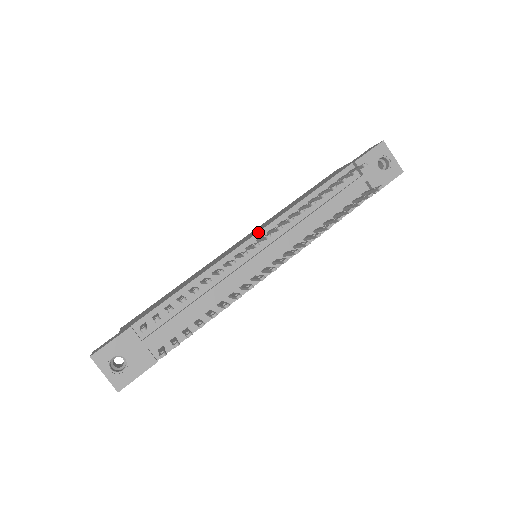
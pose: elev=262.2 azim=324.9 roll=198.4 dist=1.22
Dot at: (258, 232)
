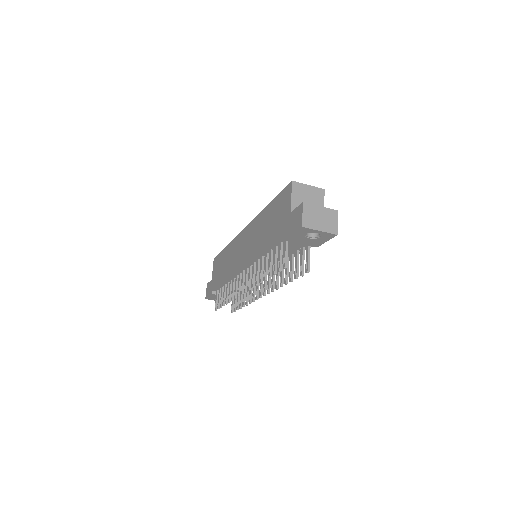
Dot at: (243, 267)
